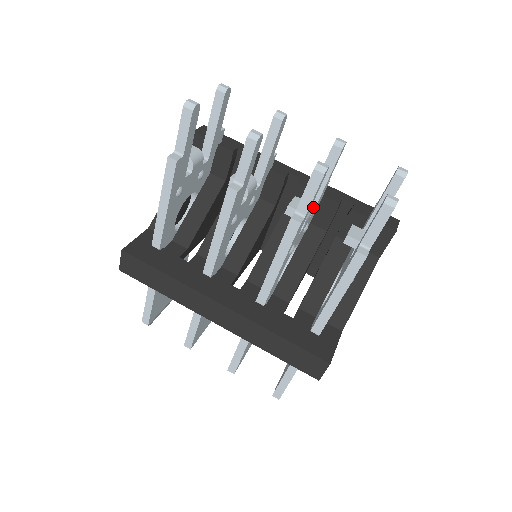
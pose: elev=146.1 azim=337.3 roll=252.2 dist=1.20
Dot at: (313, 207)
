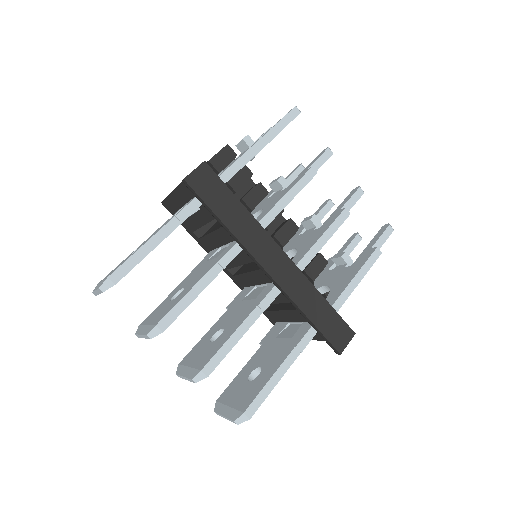
Dot at: occluded
